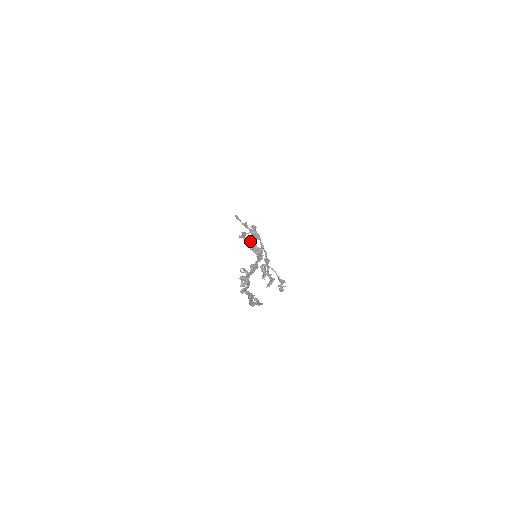
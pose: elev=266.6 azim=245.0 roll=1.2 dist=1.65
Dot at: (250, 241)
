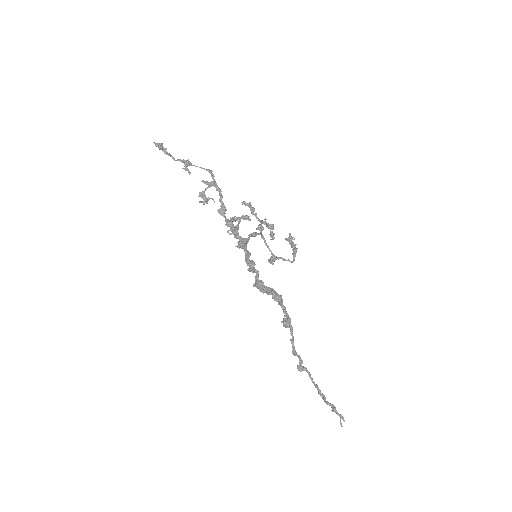
Dot at: occluded
